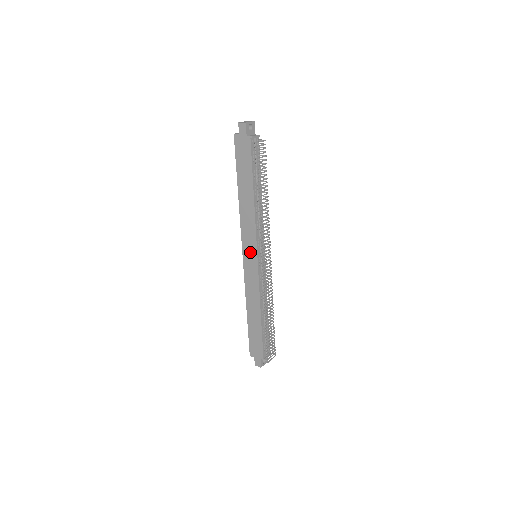
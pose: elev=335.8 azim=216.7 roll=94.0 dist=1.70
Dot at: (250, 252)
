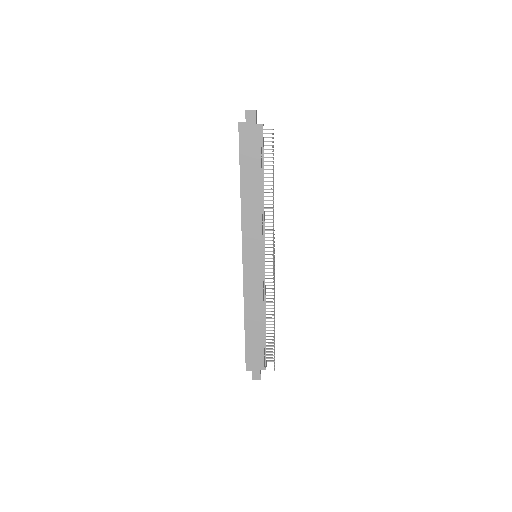
Dot at: (253, 252)
